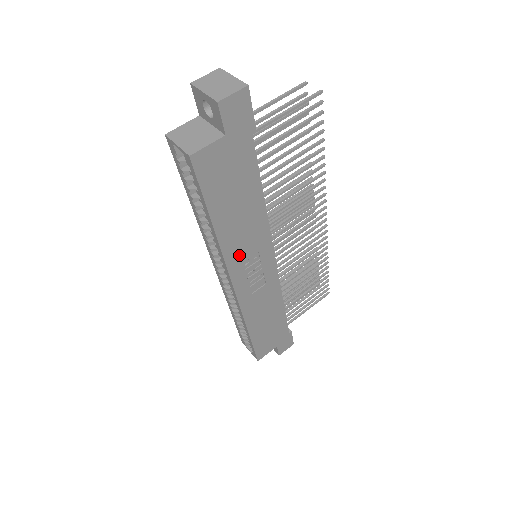
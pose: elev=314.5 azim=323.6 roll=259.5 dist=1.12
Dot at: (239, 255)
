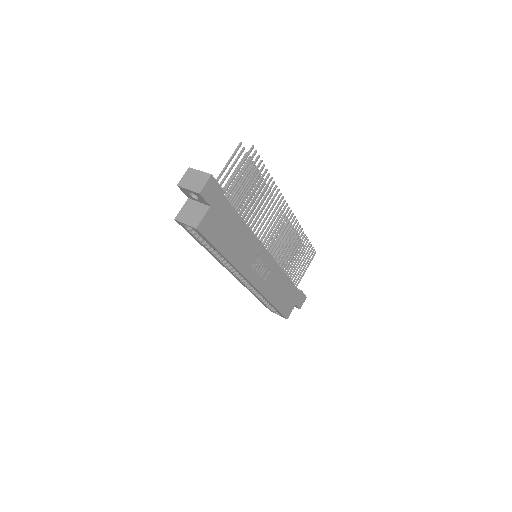
Dot at: (246, 263)
